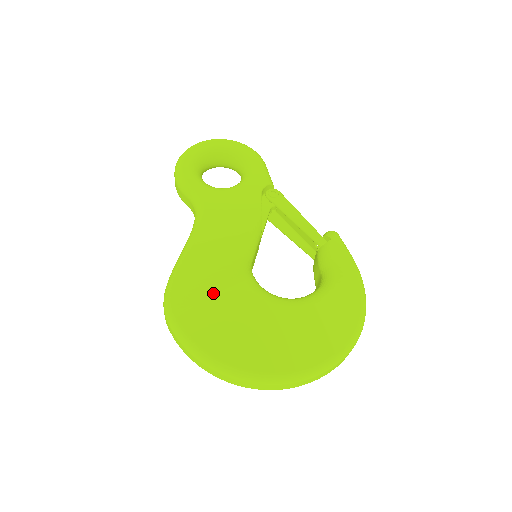
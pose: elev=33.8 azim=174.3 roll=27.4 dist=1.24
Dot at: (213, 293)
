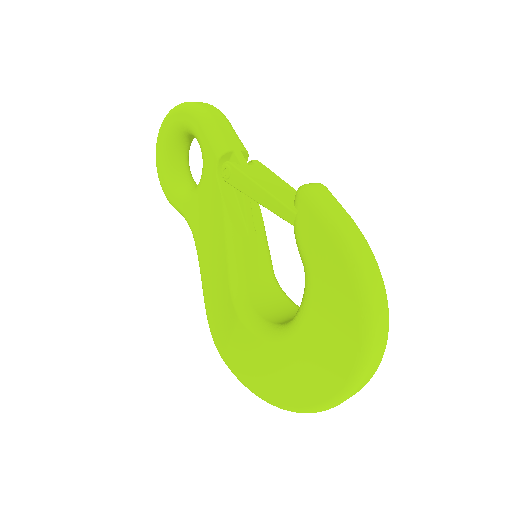
Dot at: (229, 335)
